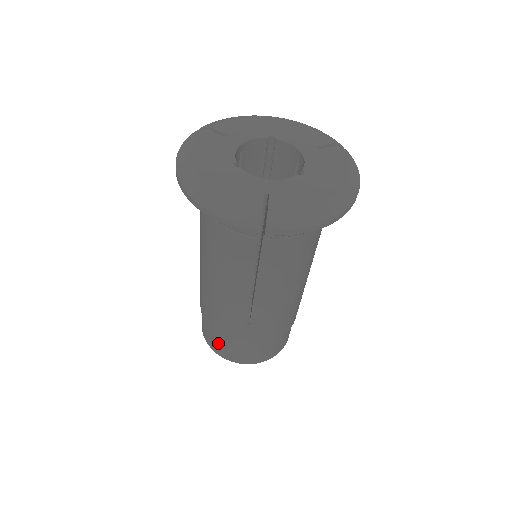
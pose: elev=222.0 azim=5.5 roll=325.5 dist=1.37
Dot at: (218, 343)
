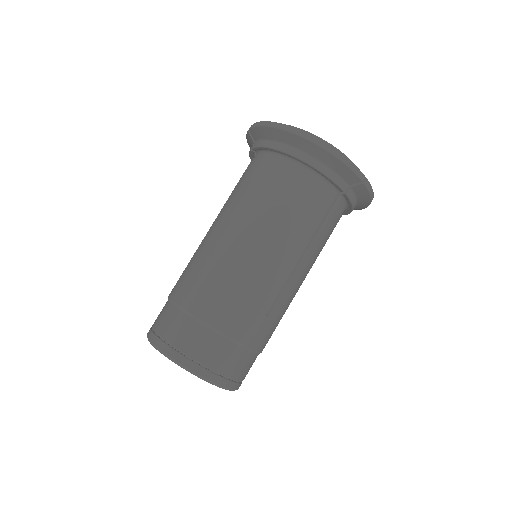
Dot at: (212, 350)
